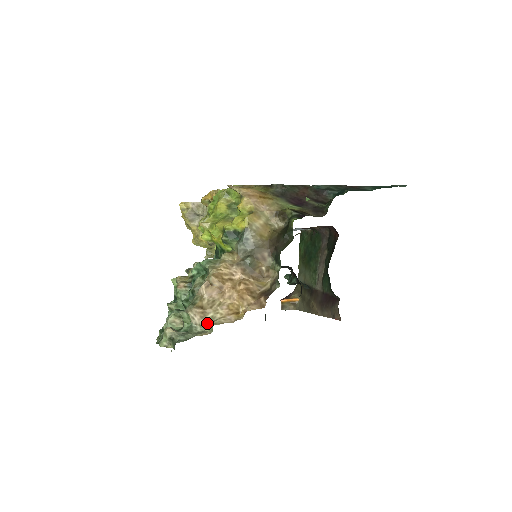
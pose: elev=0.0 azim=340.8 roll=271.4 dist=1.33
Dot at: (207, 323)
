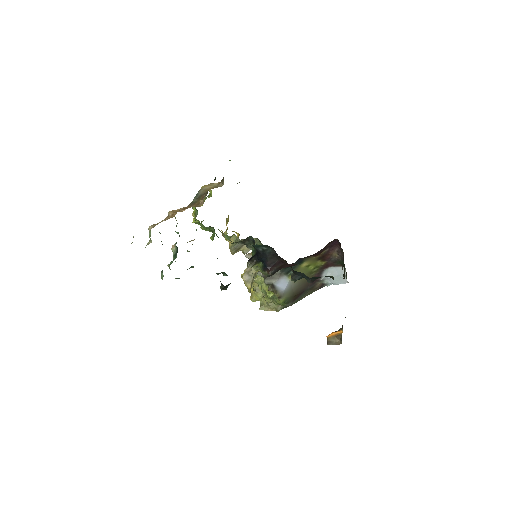
Dot at: (154, 226)
